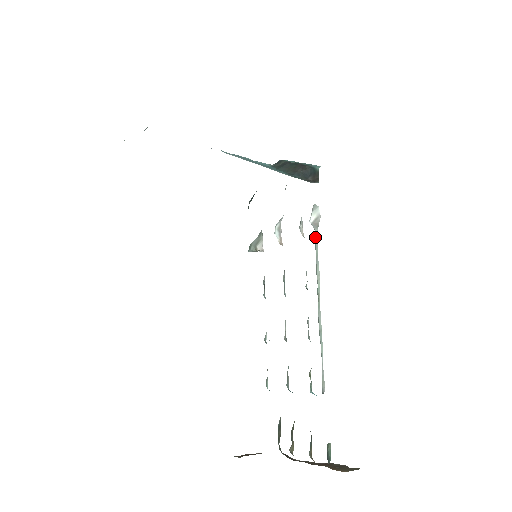
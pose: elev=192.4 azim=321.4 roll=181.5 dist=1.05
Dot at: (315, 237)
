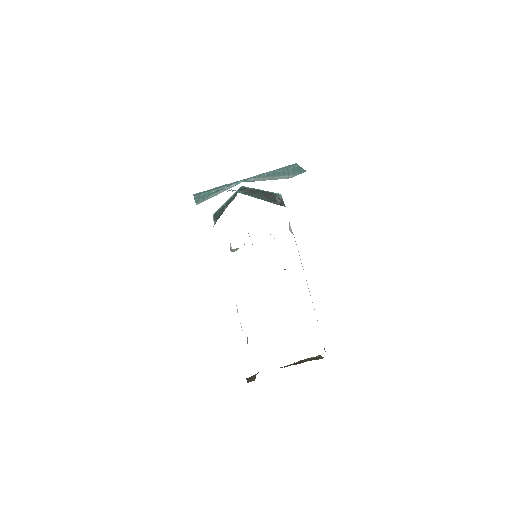
Dot at: occluded
